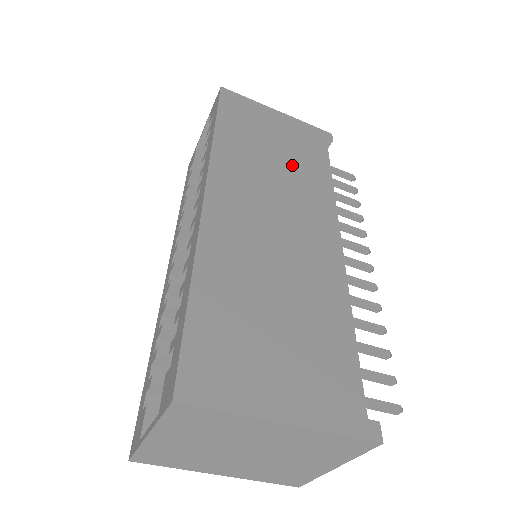
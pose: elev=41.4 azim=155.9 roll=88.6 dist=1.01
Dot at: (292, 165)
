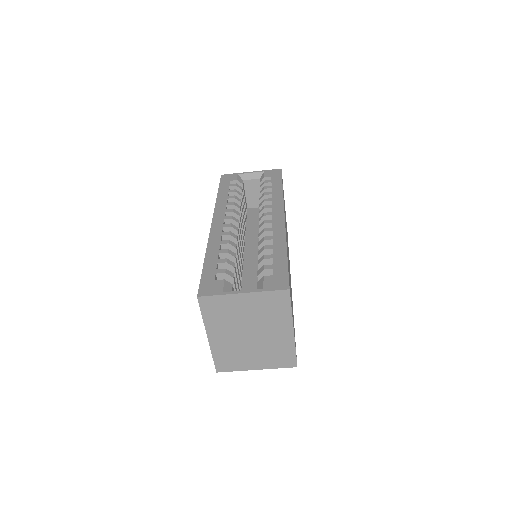
Dot at: occluded
